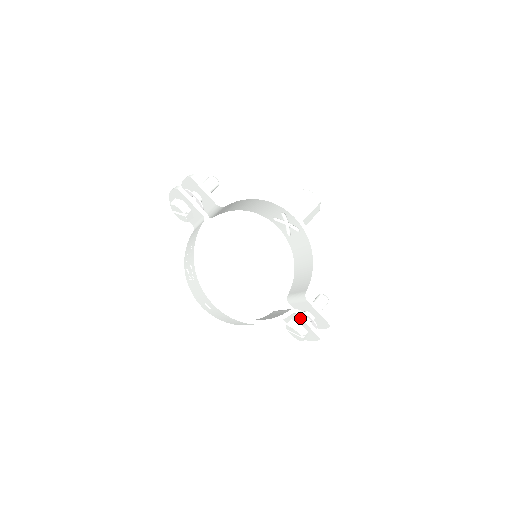
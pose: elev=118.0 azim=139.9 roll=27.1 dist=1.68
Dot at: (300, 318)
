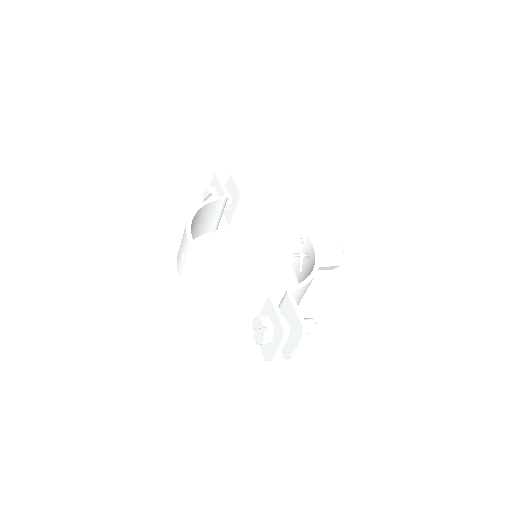
Dot at: (270, 302)
